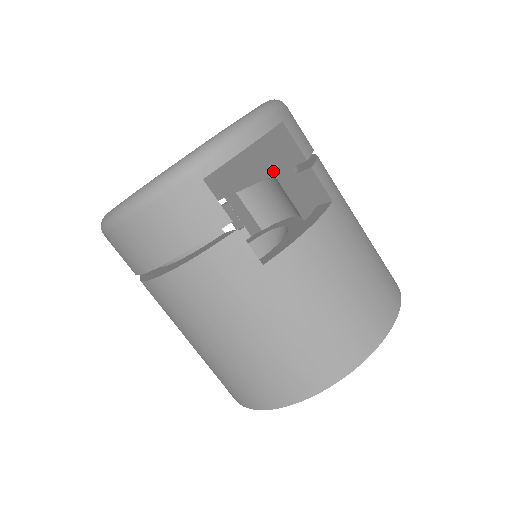
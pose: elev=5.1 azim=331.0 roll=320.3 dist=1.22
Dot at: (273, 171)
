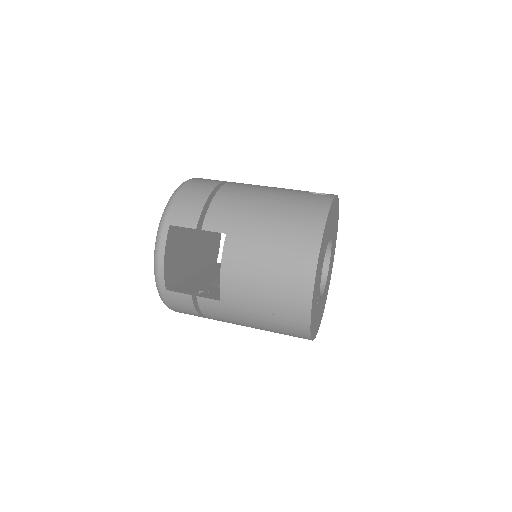
Dot at: occluded
